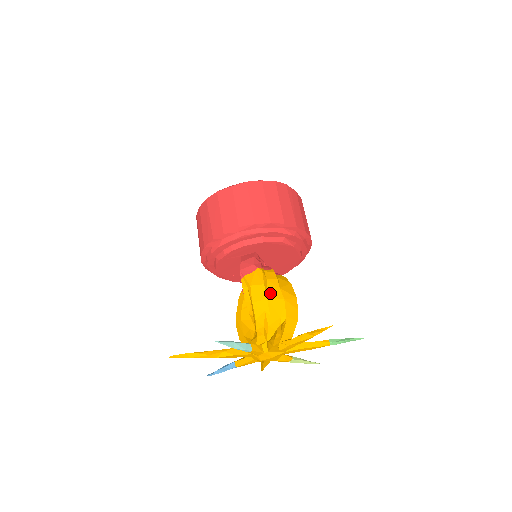
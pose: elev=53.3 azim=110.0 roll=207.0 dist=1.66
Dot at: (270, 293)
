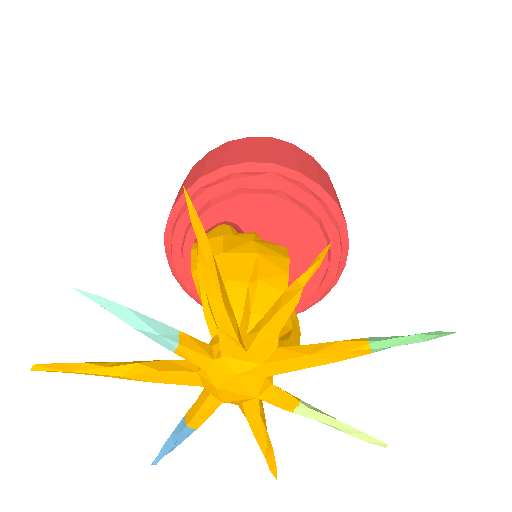
Dot at: (232, 247)
